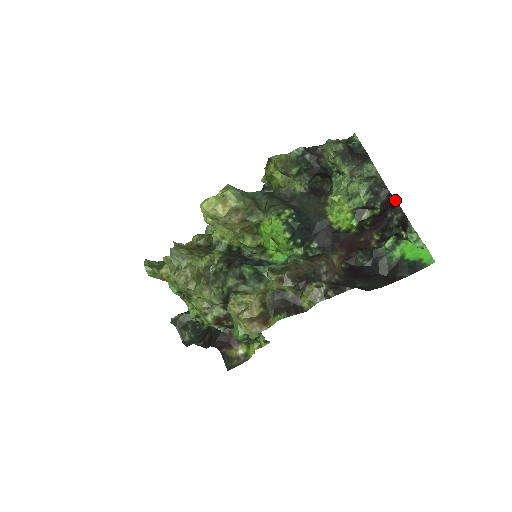
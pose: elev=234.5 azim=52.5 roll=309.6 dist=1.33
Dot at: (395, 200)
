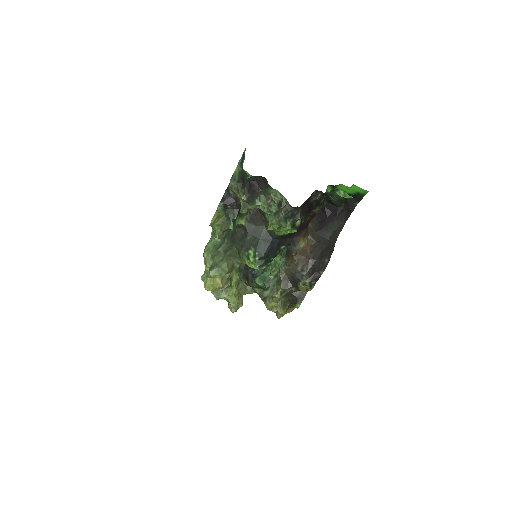
Dot at: (308, 198)
